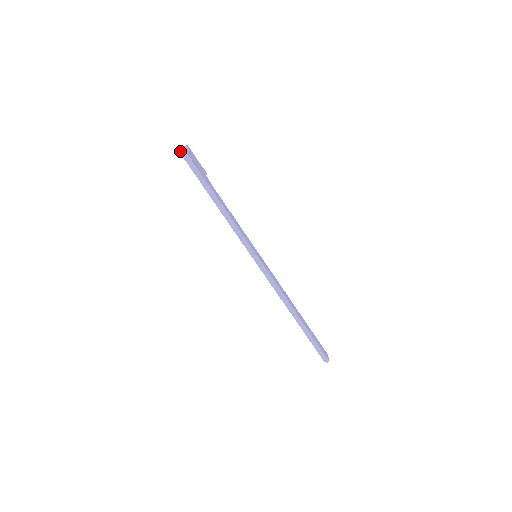
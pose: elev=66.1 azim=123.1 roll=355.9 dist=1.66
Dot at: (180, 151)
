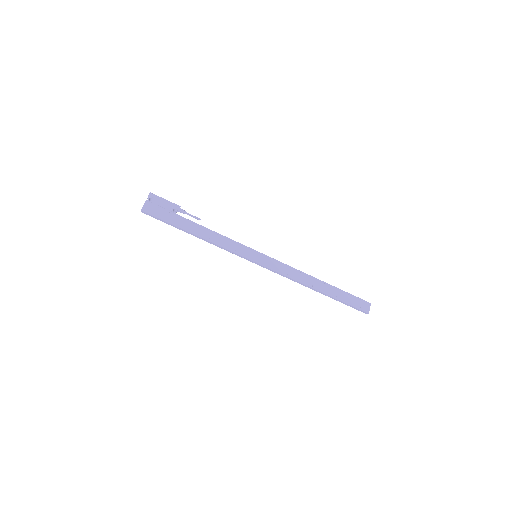
Dot at: (142, 212)
